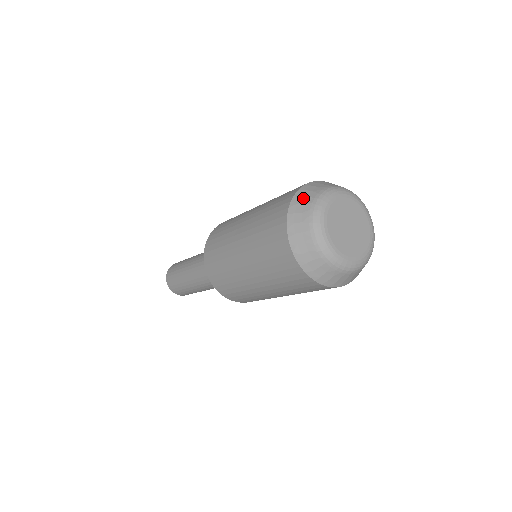
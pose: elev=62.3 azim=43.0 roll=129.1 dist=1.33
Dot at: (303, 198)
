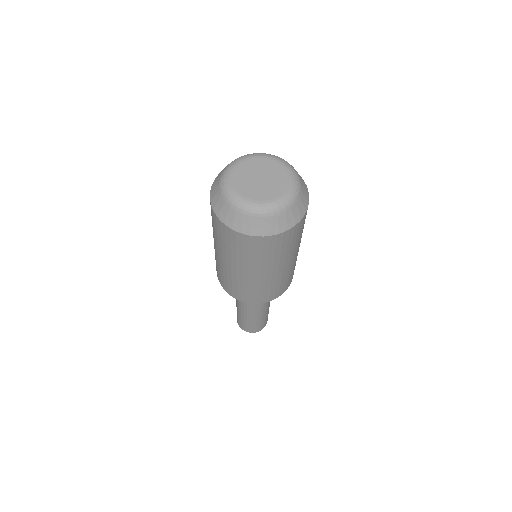
Dot at: (214, 190)
